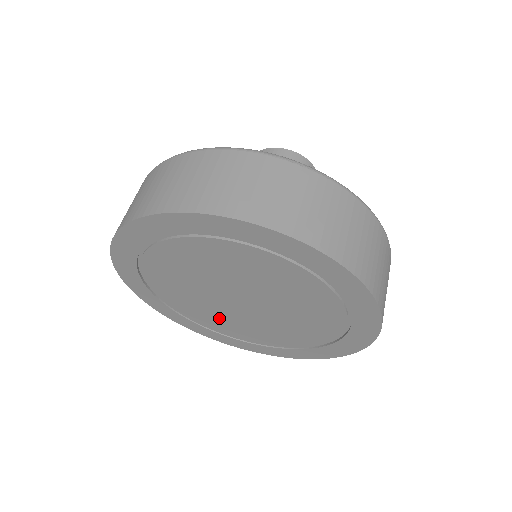
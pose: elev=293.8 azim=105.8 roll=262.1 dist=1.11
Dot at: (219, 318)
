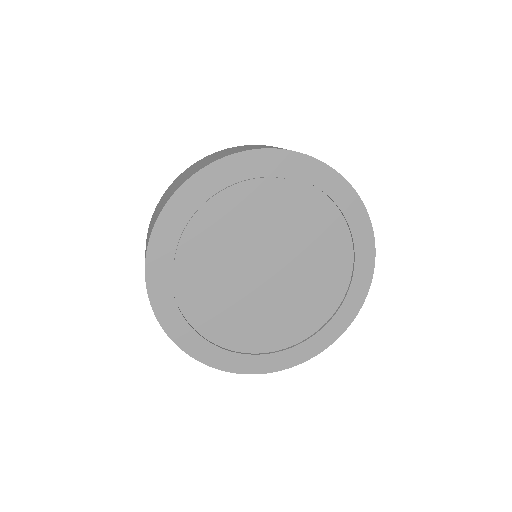
Dot at: (257, 320)
